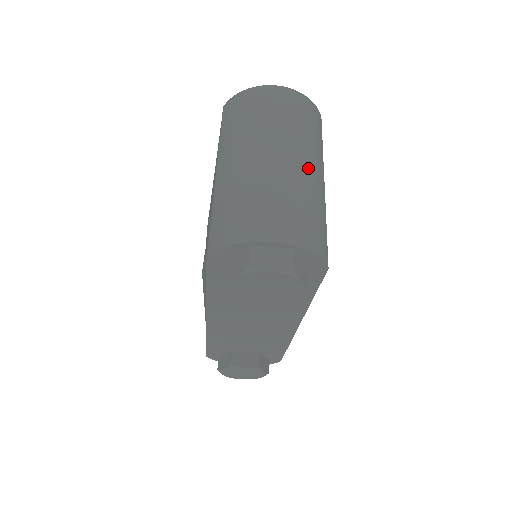
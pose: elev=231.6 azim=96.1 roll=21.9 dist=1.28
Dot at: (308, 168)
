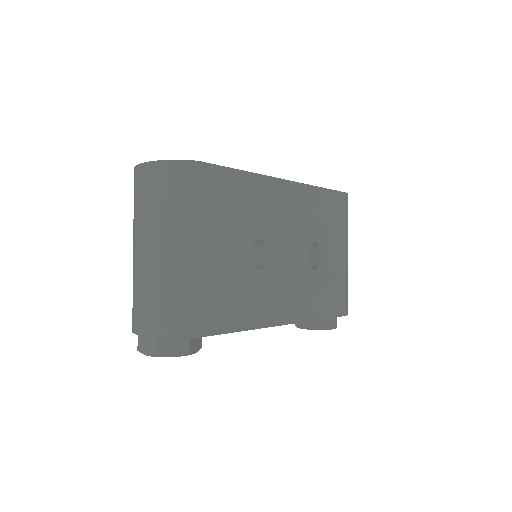
Dot at: (165, 252)
